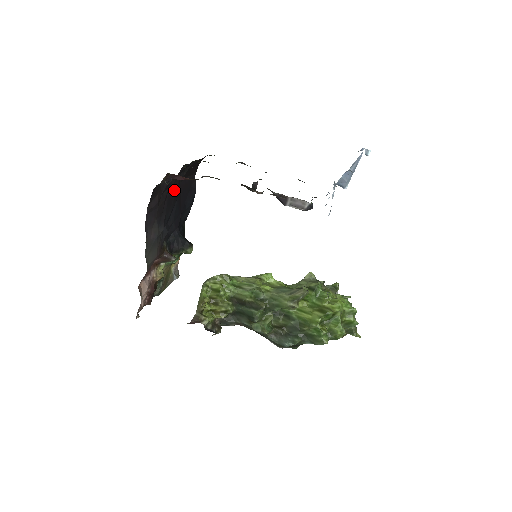
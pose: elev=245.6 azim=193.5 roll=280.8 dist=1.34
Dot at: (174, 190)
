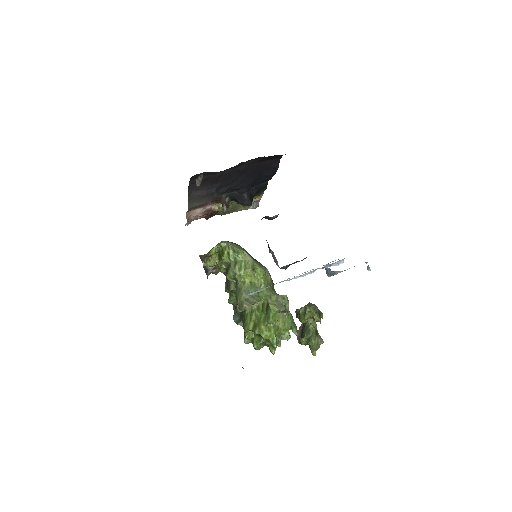
Dot at: (238, 170)
